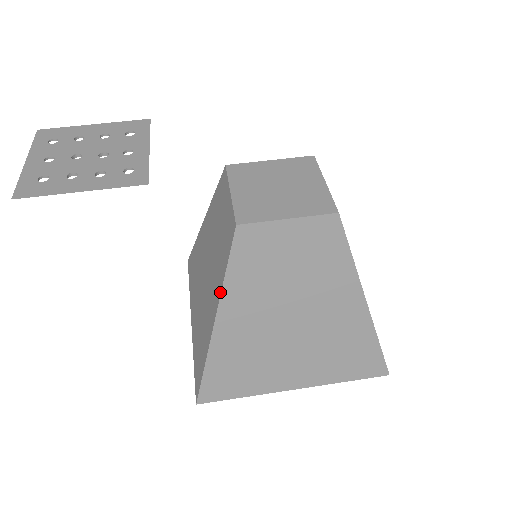
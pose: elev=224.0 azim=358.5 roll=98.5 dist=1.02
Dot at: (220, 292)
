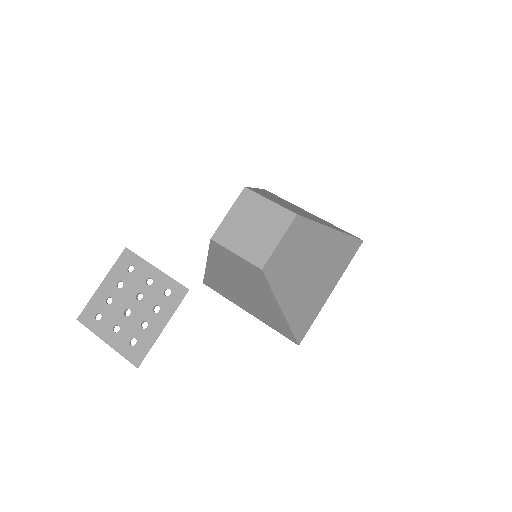
Dot at: (275, 299)
